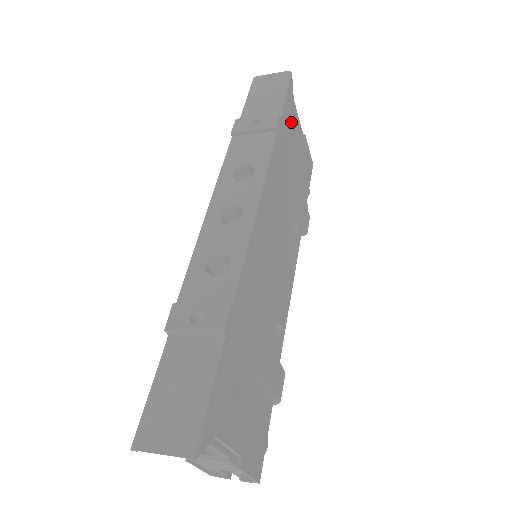
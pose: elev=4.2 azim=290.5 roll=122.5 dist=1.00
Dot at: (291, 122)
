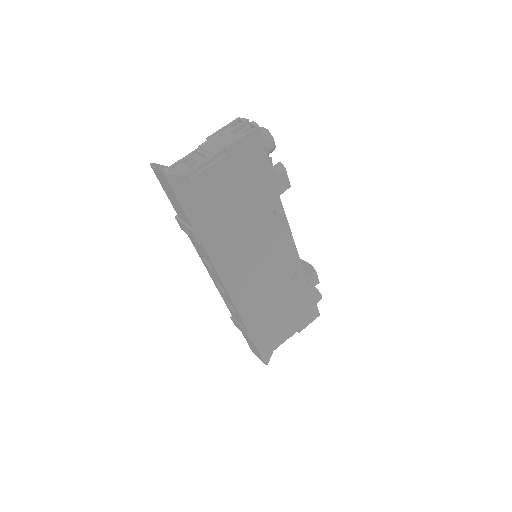
Dot at: (205, 196)
